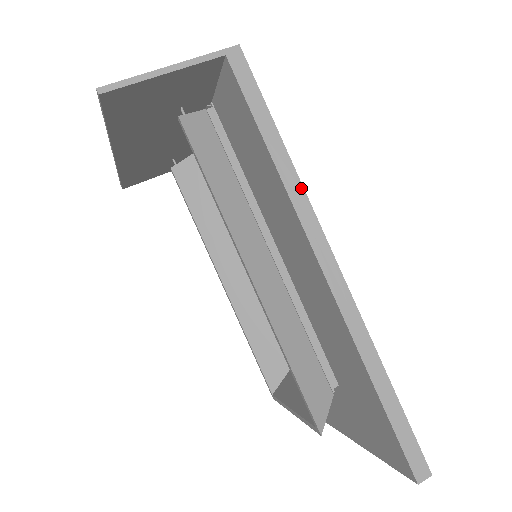
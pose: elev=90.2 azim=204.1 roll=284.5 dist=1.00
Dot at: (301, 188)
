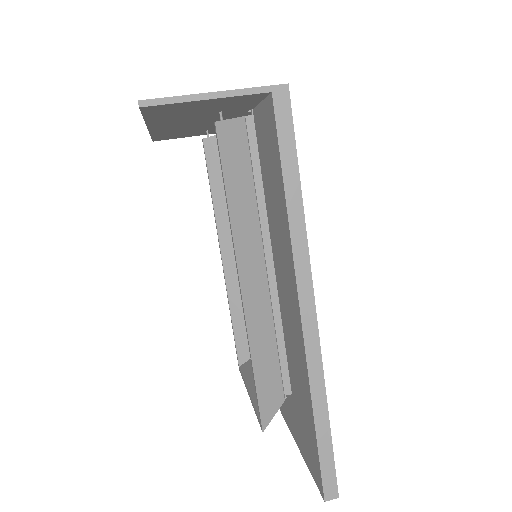
Dot at: (305, 239)
